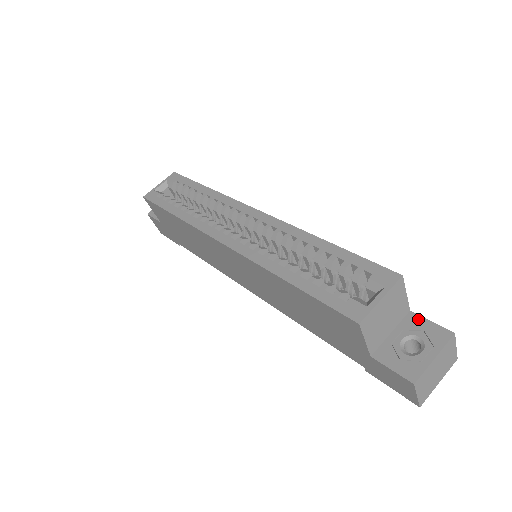
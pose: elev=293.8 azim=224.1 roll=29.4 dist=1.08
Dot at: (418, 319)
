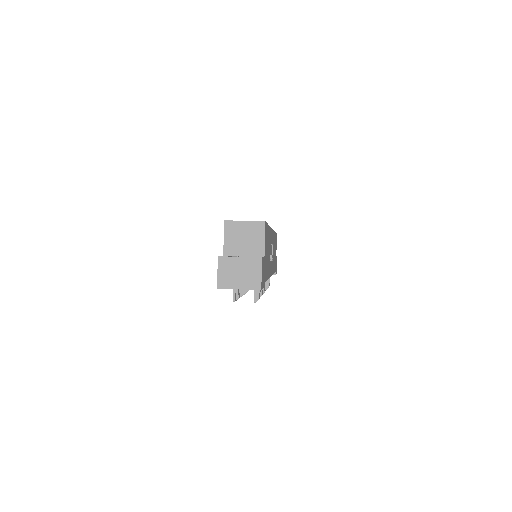
Dot at: occluded
